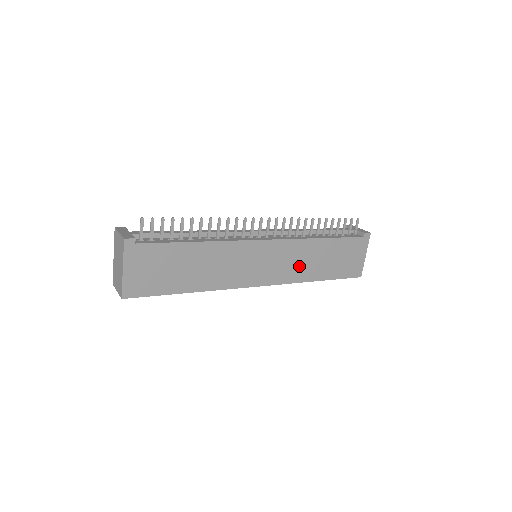
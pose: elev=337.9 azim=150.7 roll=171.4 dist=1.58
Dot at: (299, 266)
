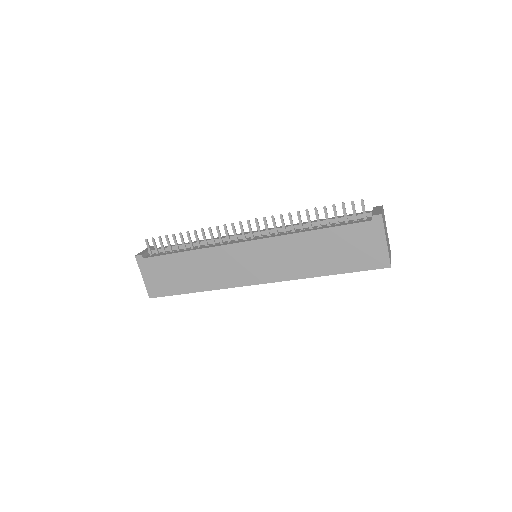
Dot at: (295, 262)
